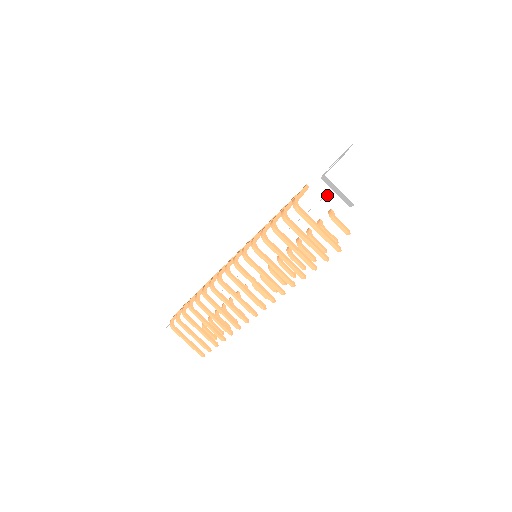
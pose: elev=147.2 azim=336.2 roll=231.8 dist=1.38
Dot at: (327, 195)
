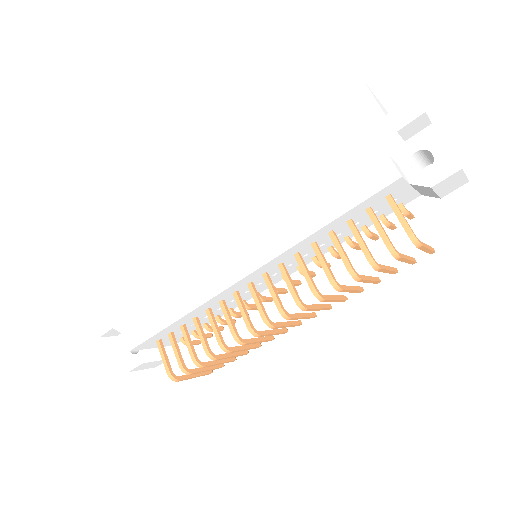
Dot at: (406, 194)
